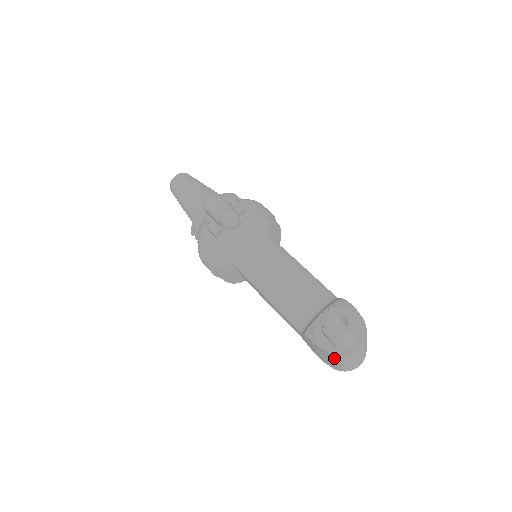
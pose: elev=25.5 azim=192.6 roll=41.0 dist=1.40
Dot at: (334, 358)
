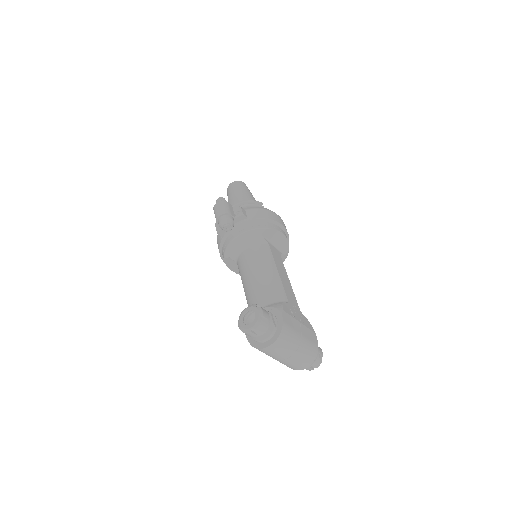
Dot at: occluded
